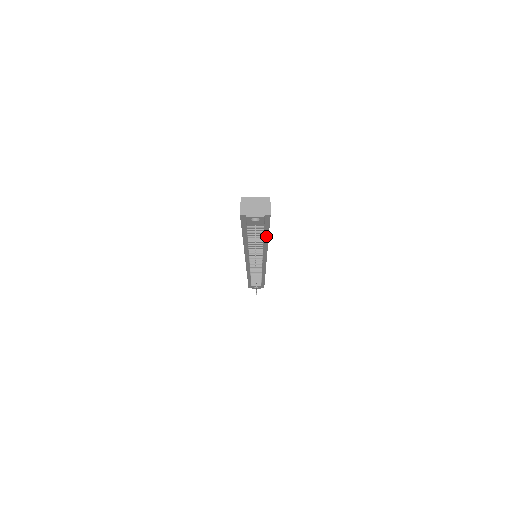
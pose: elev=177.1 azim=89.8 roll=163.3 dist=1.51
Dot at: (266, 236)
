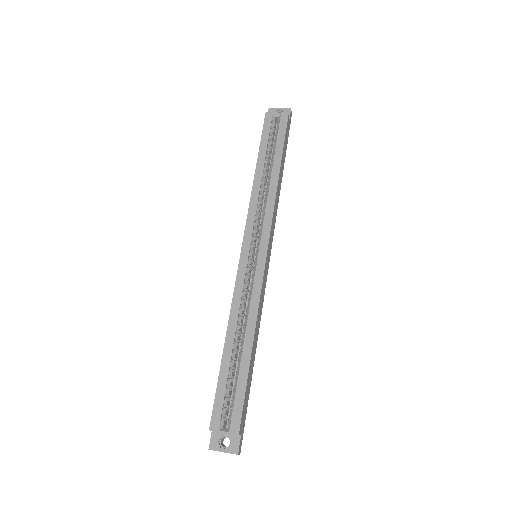
Dot at: occluded
